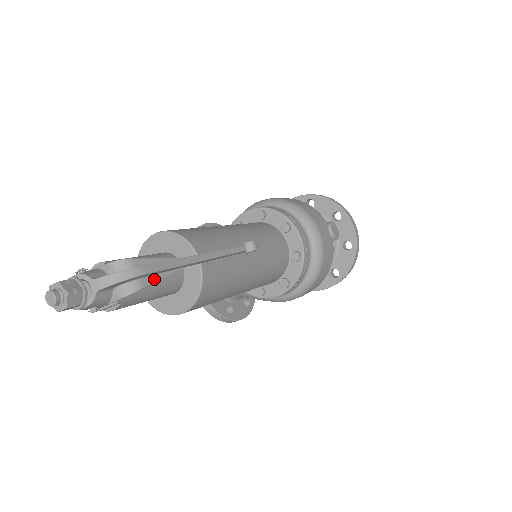
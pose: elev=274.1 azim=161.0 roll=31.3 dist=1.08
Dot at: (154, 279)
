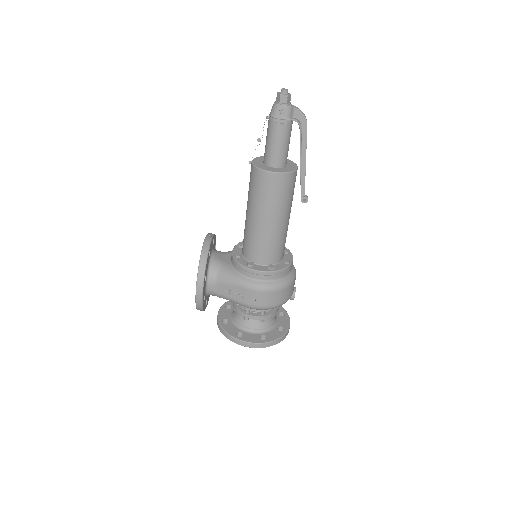
Dot at: (301, 134)
